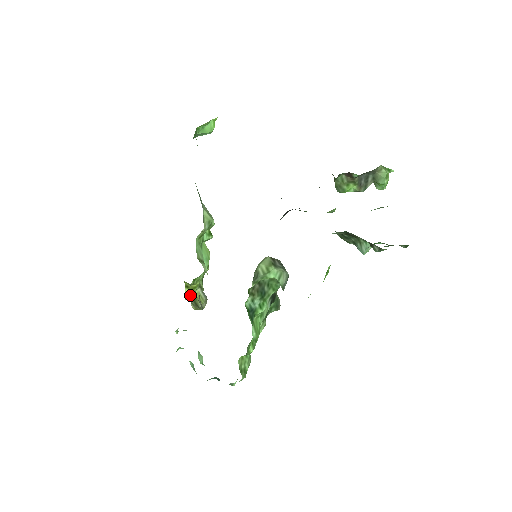
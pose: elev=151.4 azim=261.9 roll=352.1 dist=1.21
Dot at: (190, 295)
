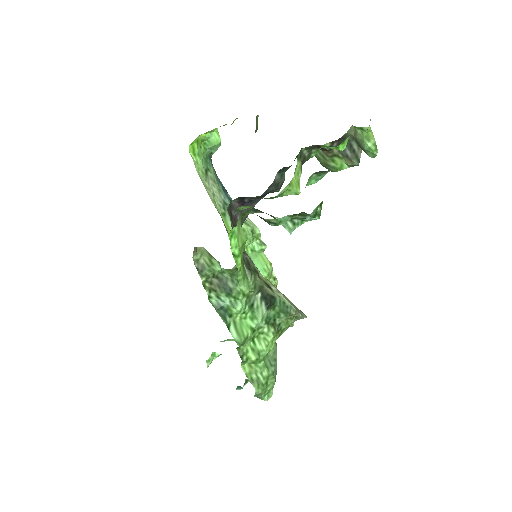
Dot at: occluded
